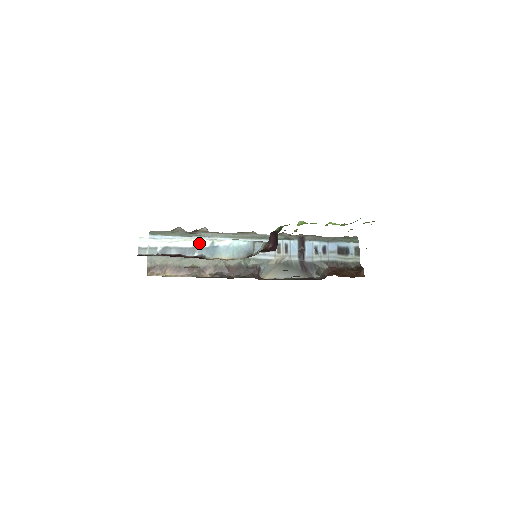
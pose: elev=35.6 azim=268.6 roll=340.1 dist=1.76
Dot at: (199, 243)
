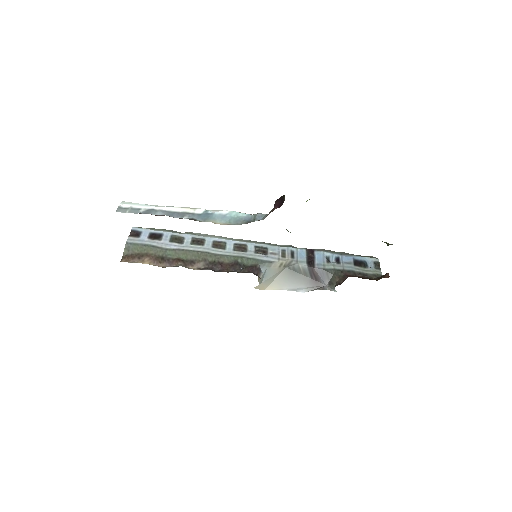
Dot at: (191, 210)
